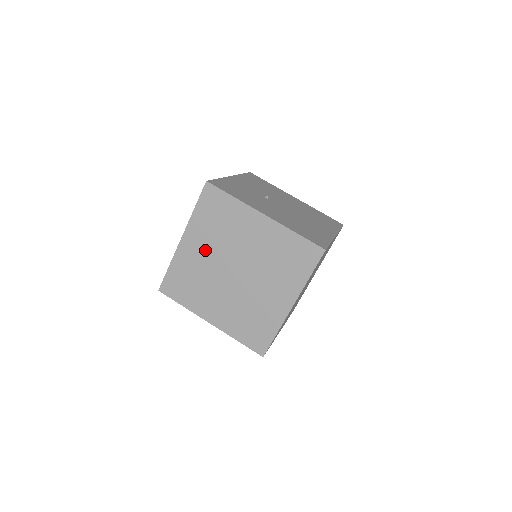
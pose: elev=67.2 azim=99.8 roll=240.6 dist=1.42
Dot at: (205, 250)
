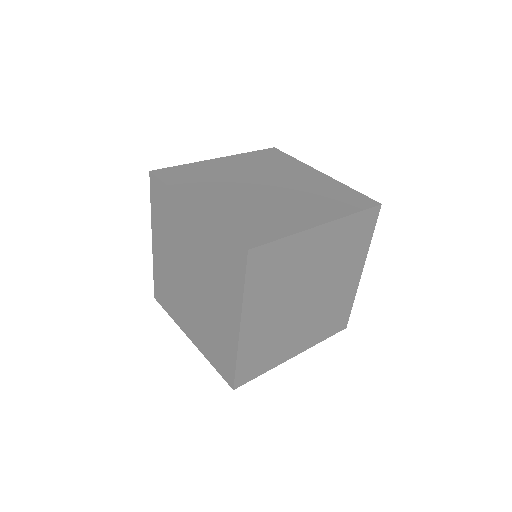
Dot at: (239, 169)
